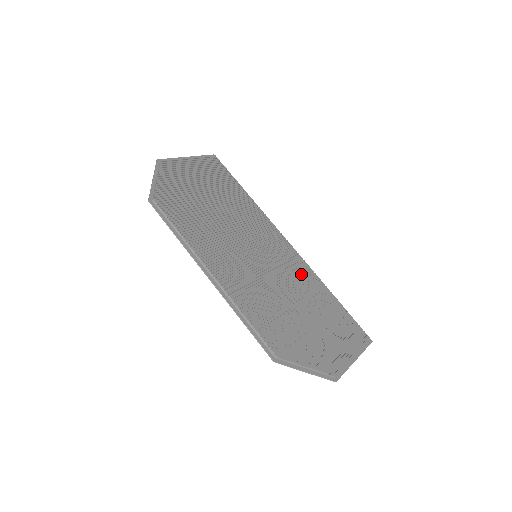
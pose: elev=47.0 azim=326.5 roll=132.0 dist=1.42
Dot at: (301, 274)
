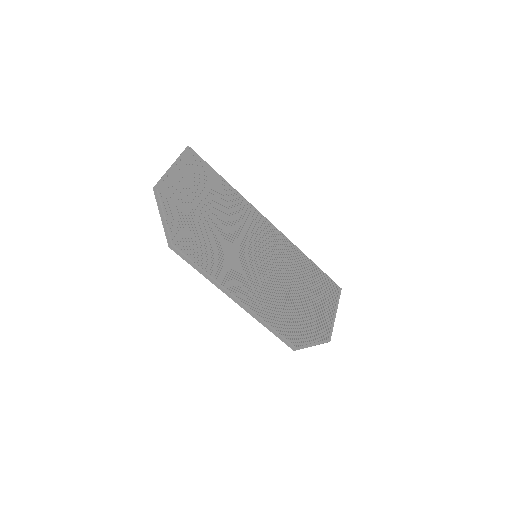
Dot at: (288, 254)
